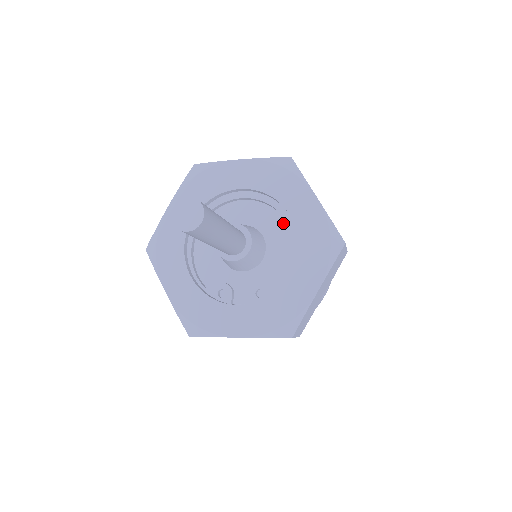
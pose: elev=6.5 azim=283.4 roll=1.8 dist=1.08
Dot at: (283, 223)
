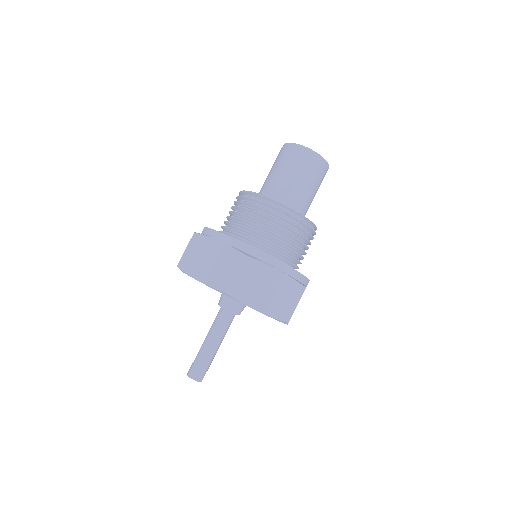
Dot at: occluded
